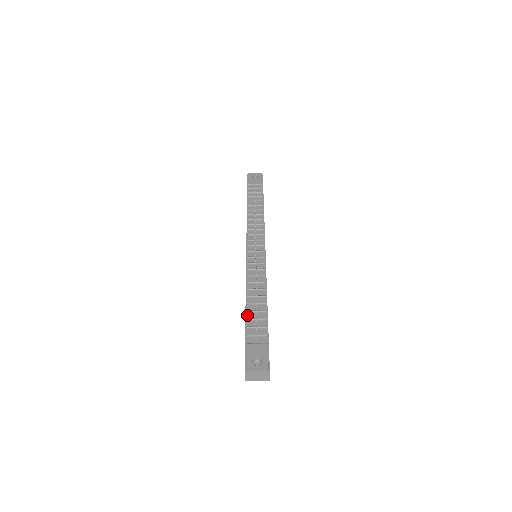
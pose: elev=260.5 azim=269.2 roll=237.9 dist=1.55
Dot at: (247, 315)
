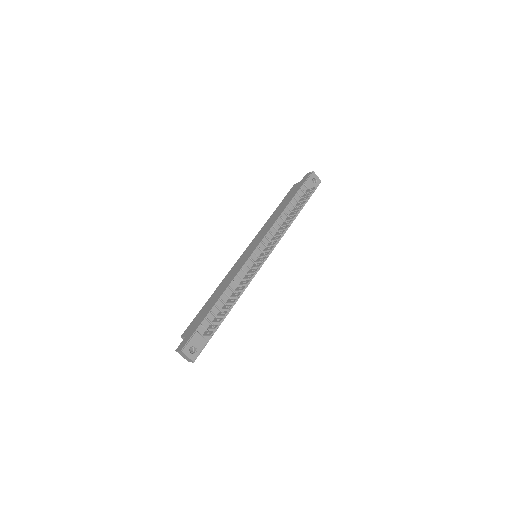
Dot at: (214, 308)
